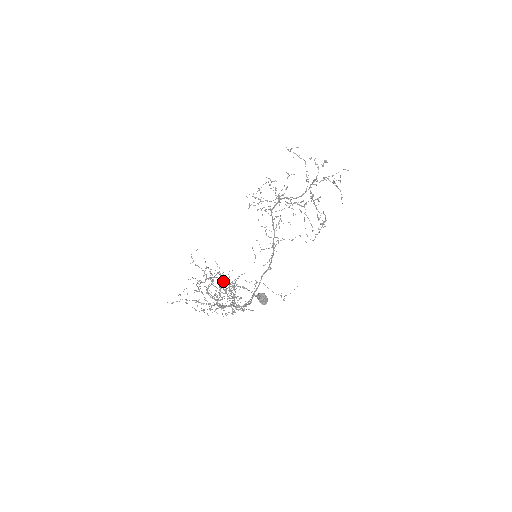
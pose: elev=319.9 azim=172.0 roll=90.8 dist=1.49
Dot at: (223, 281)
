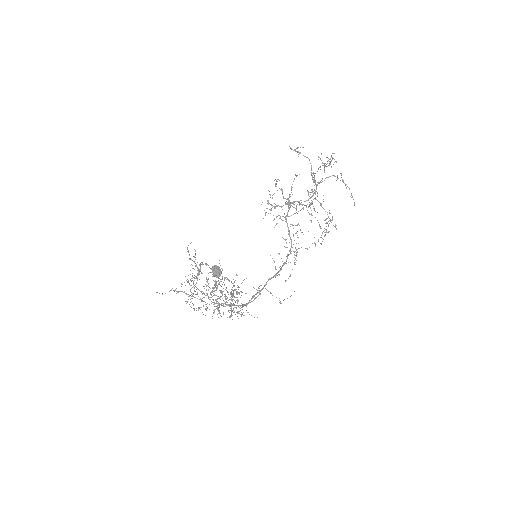
Dot at: (223, 282)
